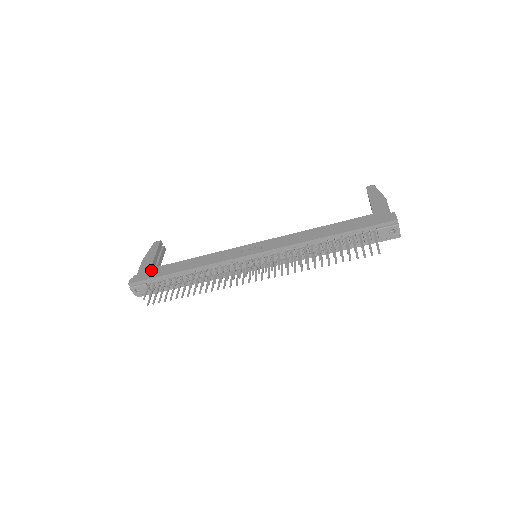
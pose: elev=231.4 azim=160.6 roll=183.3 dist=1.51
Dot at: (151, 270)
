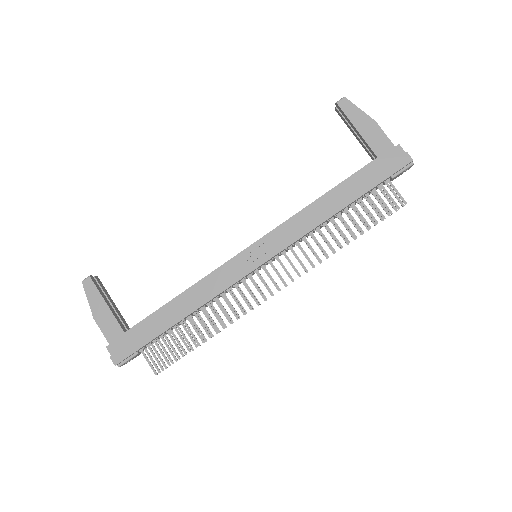
Dot at: (130, 334)
